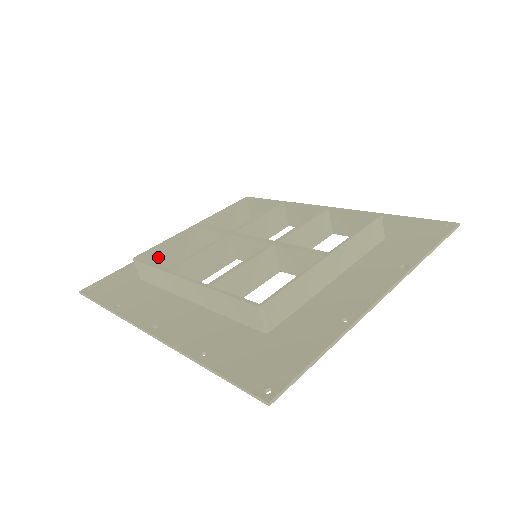
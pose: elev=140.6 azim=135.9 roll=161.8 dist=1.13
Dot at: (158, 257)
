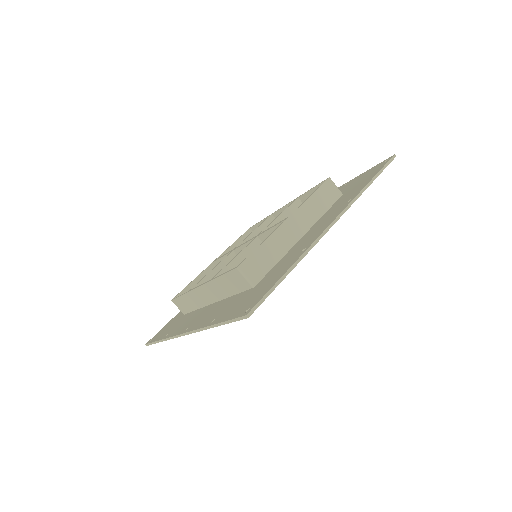
Dot at: occluded
